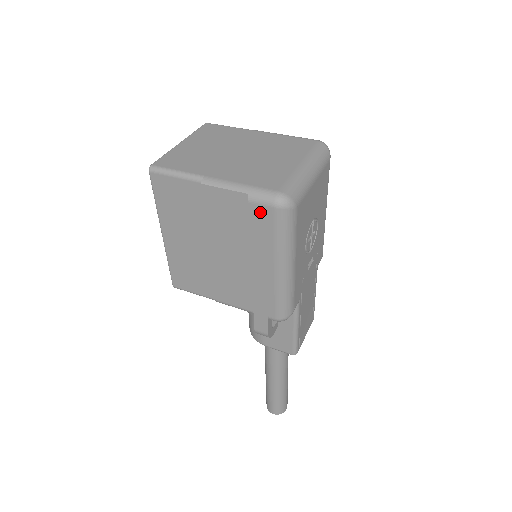
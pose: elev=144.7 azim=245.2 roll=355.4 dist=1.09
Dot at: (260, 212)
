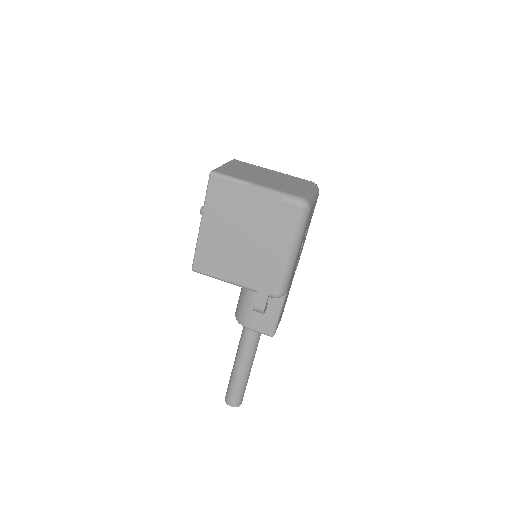
Dot at: (288, 209)
